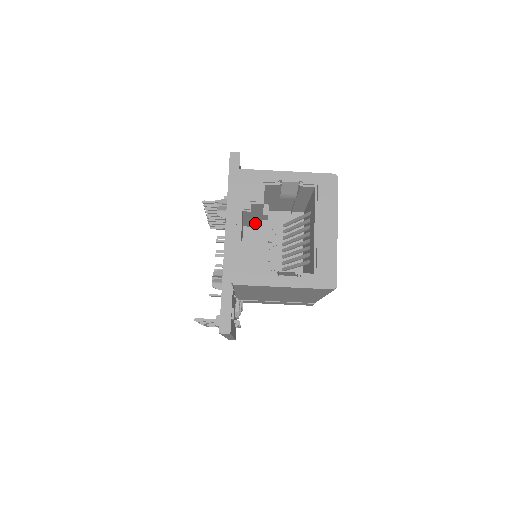
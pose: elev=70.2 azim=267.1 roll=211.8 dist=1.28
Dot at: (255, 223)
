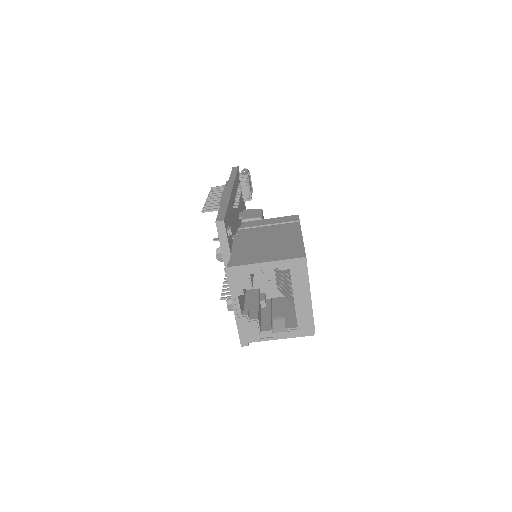
Dot at: occluded
